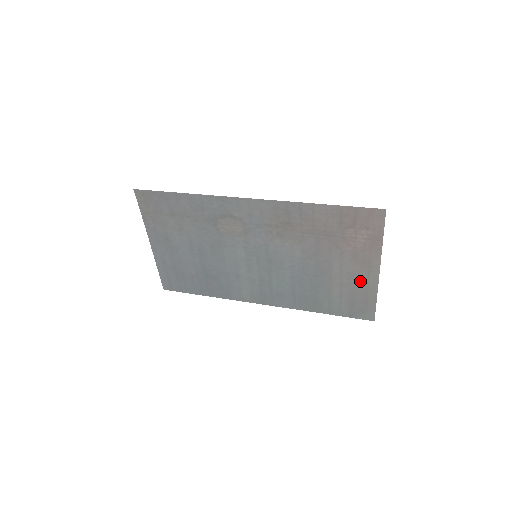
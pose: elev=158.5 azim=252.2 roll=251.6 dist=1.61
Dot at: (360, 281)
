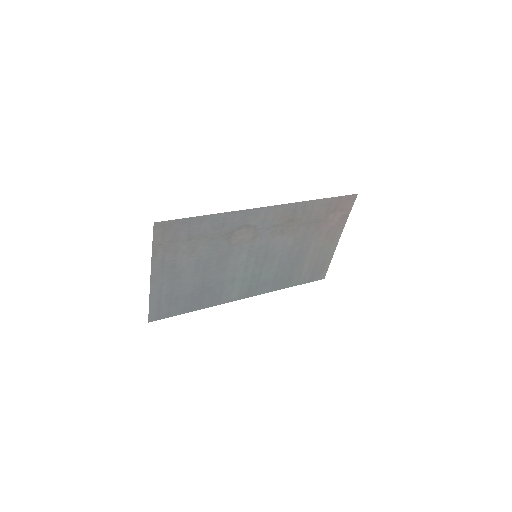
Dot at: (325, 251)
